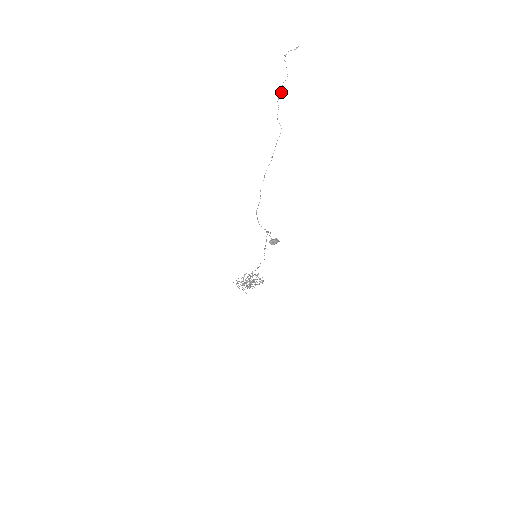
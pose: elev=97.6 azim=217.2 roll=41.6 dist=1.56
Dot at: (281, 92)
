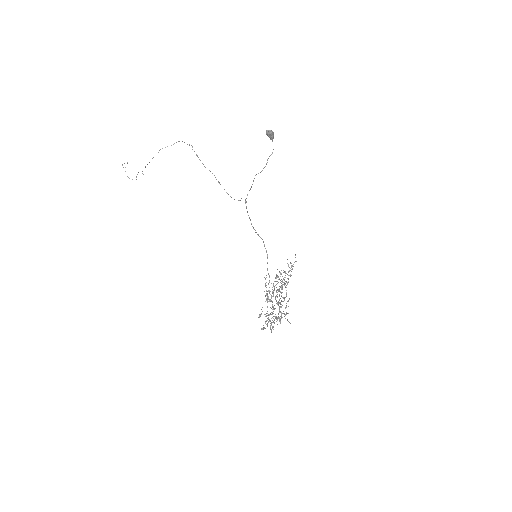
Dot at: occluded
